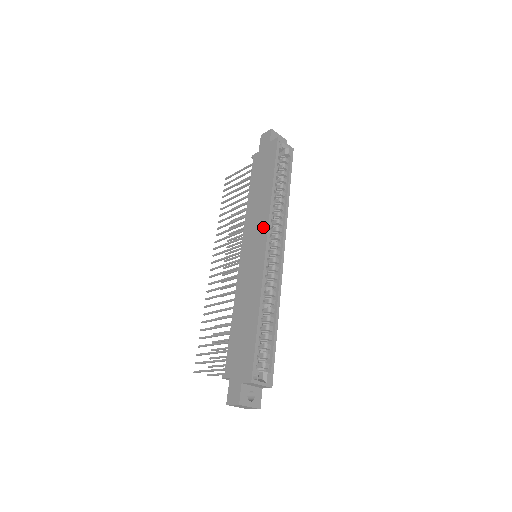
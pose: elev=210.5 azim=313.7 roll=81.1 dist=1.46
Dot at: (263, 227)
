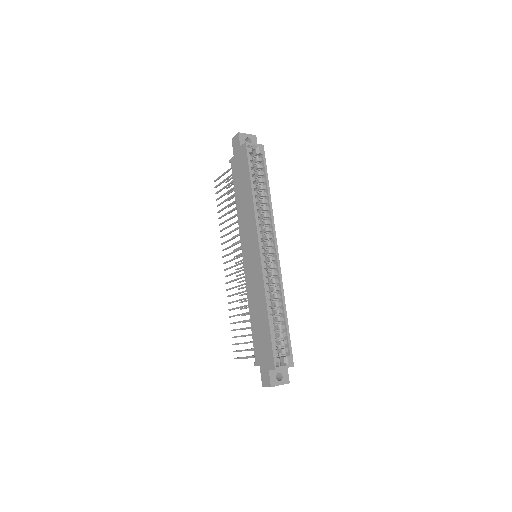
Dot at: (254, 234)
